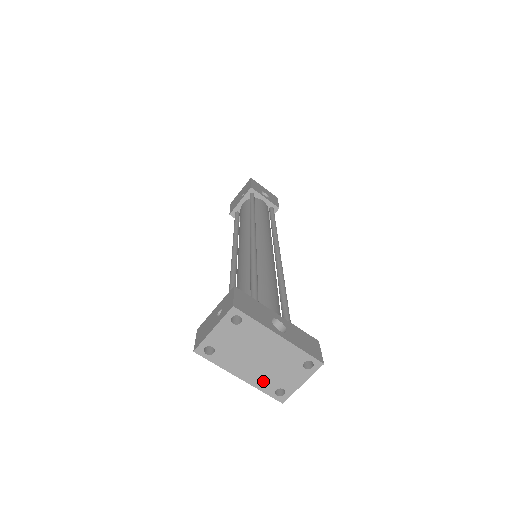
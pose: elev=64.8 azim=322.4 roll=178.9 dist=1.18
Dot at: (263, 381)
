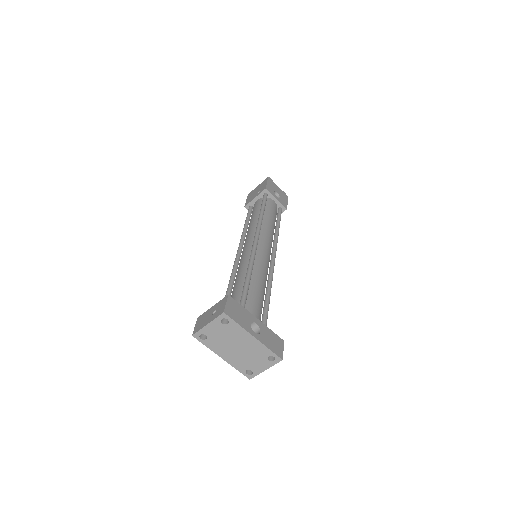
Dot at: (238, 363)
